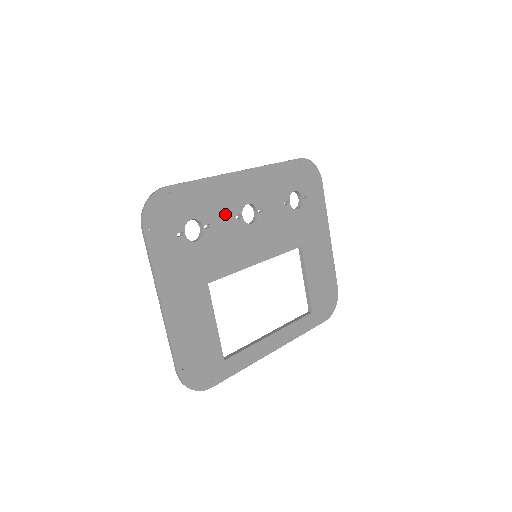
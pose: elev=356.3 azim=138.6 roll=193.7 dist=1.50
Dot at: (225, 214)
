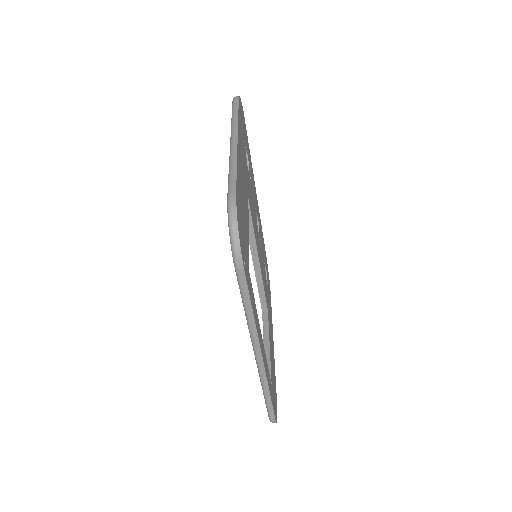
Dot at: (253, 194)
